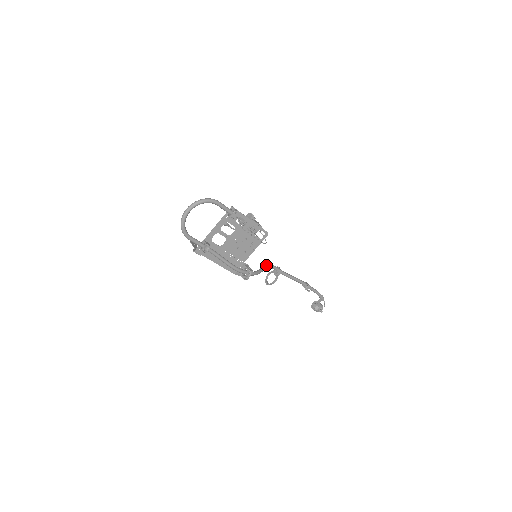
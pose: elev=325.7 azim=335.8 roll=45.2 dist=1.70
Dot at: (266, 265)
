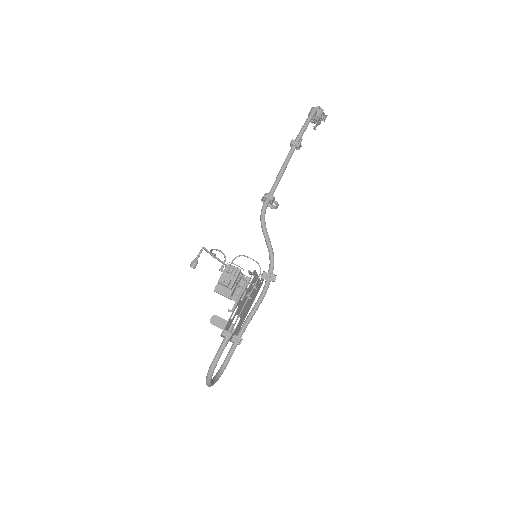
Dot at: (263, 228)
